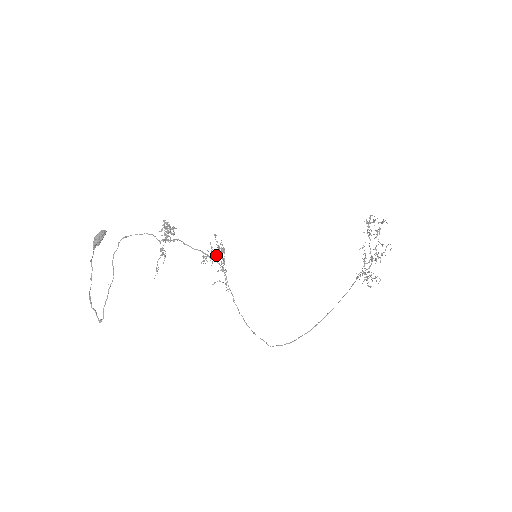
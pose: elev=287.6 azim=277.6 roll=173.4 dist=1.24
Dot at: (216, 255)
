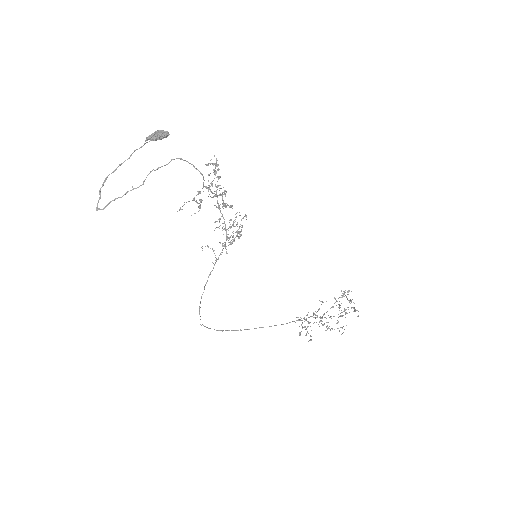
Dot at: (233, 236)
